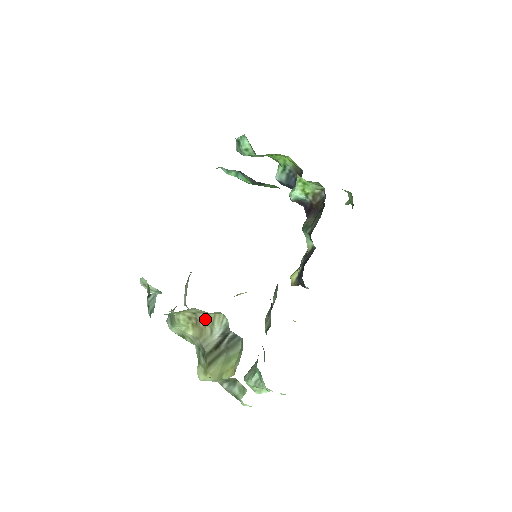
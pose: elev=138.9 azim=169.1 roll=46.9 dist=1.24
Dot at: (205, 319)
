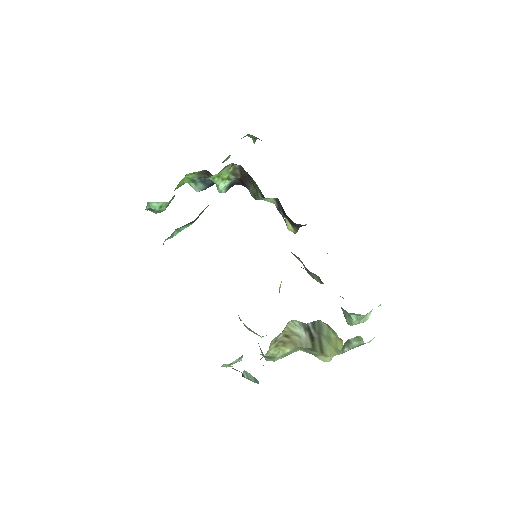
Dot at: (285, 336)
